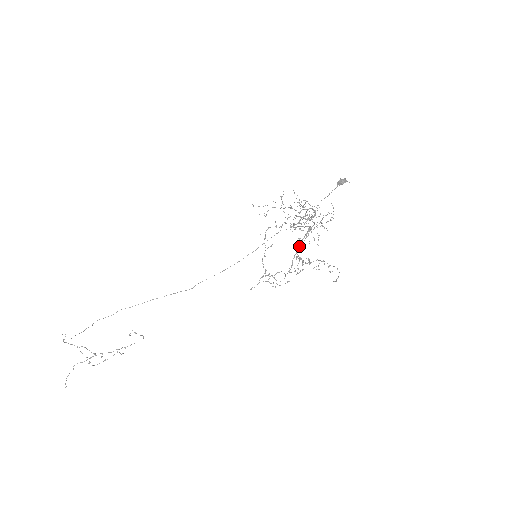
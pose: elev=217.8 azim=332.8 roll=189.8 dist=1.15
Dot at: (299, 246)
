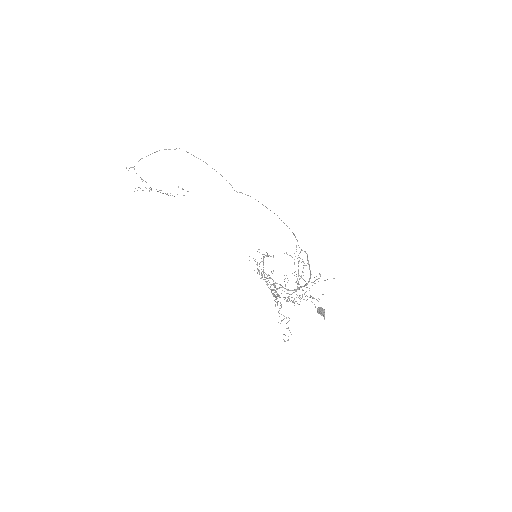
Dot at: (277, 296)
